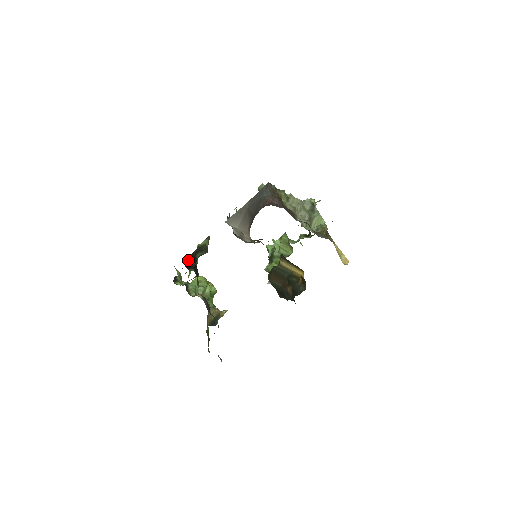
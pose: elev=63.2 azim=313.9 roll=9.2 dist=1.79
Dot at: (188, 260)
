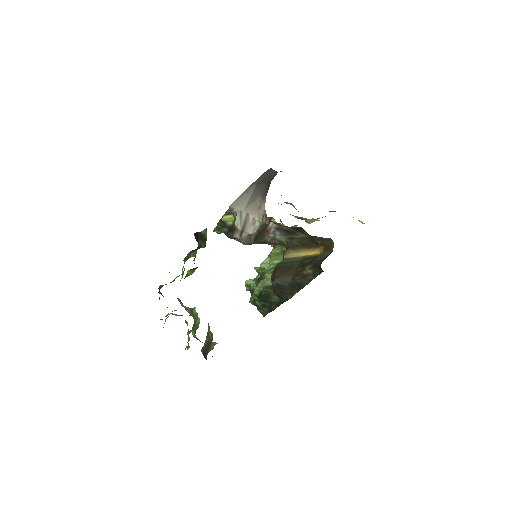
Dot at: (195, 236)
